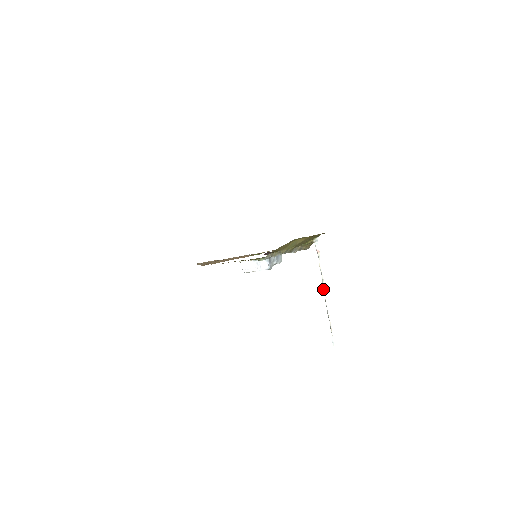
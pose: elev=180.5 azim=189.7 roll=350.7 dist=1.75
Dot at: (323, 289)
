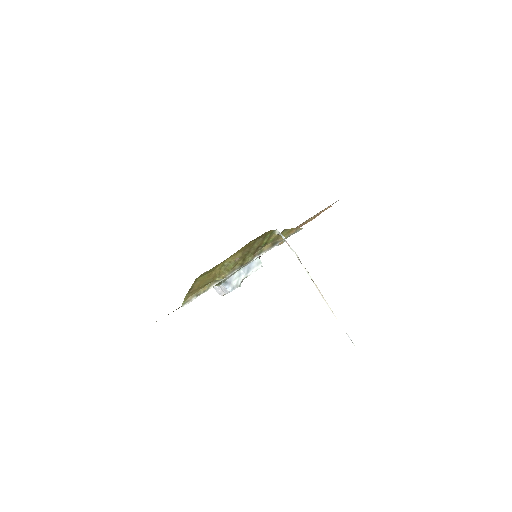
Dot at: occluded
